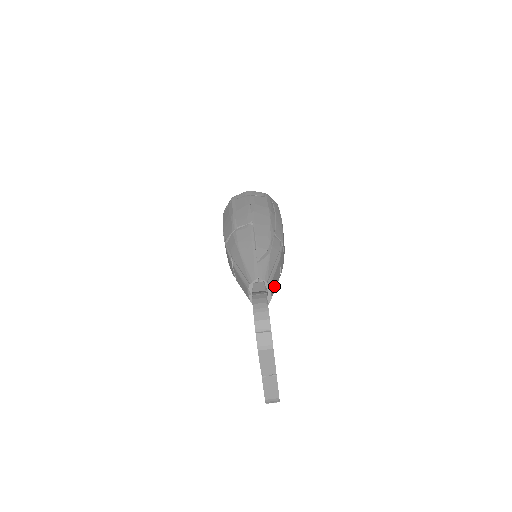
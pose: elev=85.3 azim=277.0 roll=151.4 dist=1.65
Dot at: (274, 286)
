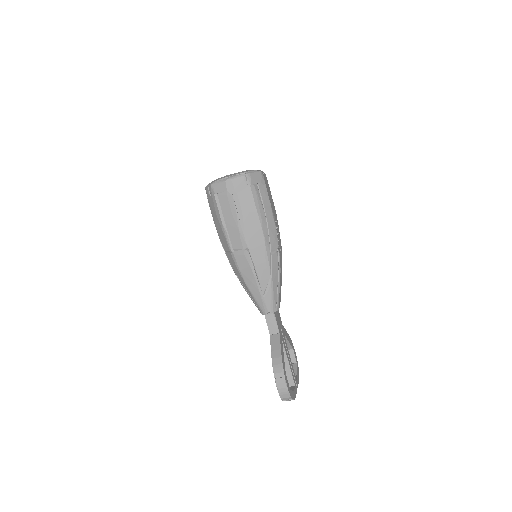
Dot at: (280, 297)
